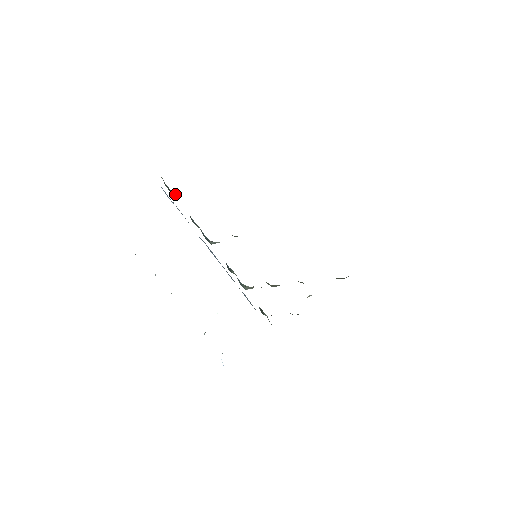
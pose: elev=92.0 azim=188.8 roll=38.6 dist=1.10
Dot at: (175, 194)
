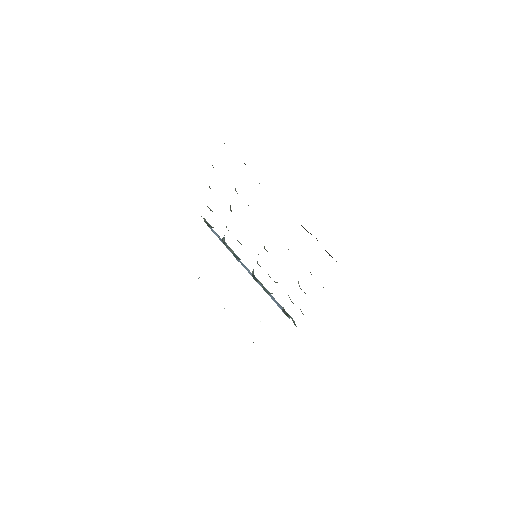
Dot at: (212, 227)
